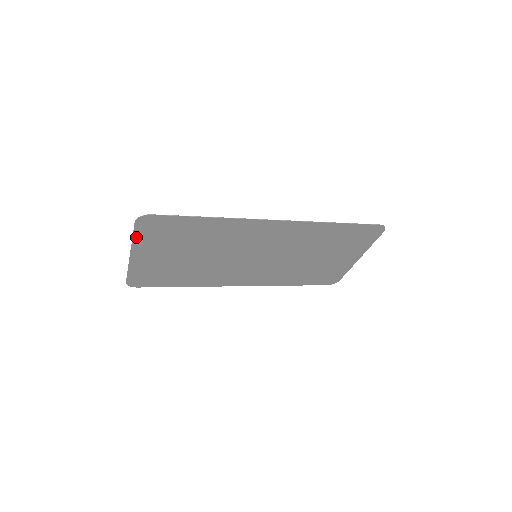
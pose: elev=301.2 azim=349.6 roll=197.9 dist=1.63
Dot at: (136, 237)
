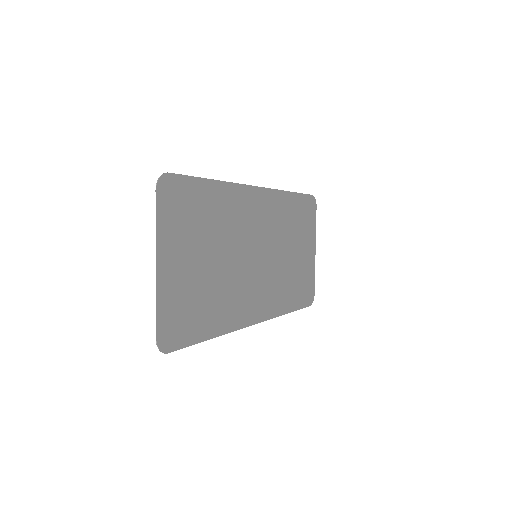
Dot at: (159, 222)
